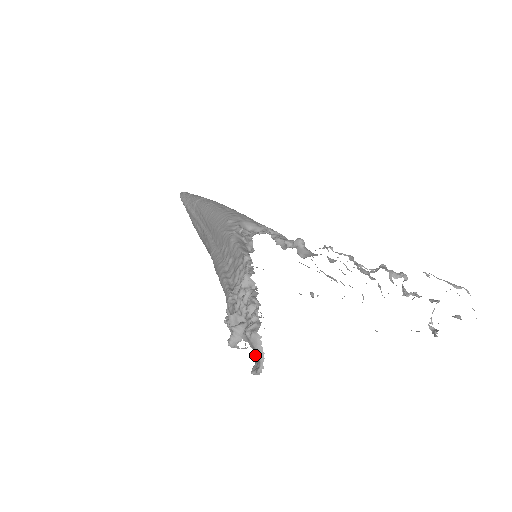
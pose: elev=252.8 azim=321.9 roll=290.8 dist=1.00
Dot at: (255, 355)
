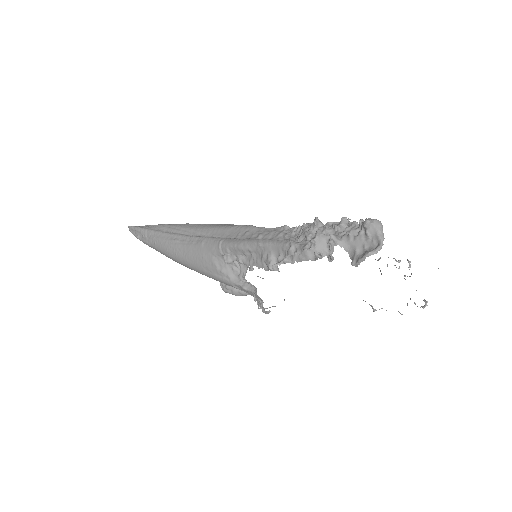
Dot at: (358, 251)
